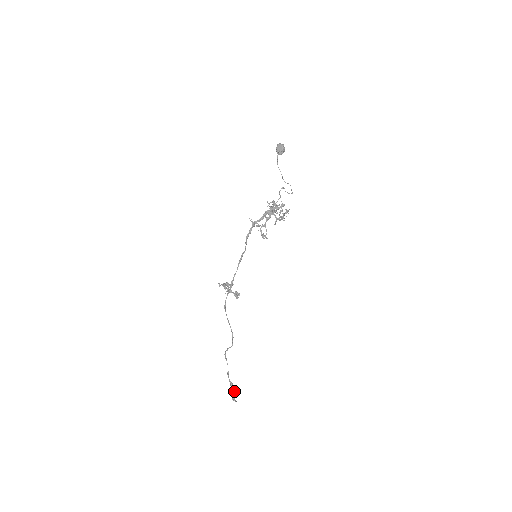
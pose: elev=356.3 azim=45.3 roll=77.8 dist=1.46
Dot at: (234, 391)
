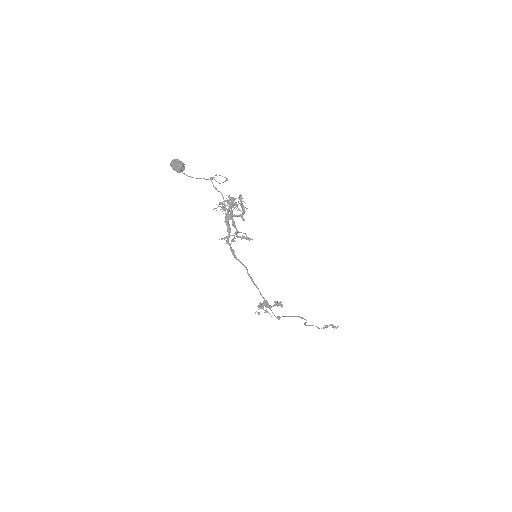
Dot at: occluded
